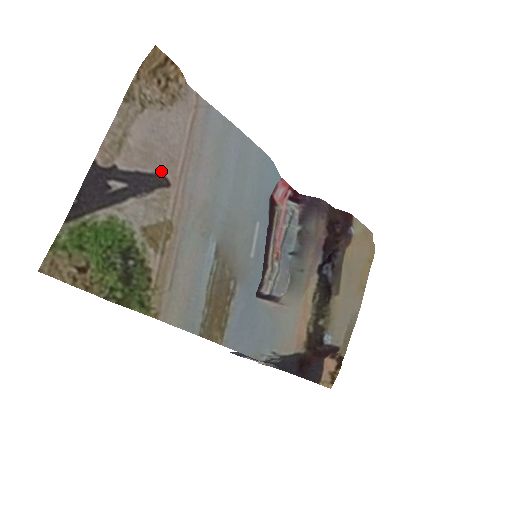
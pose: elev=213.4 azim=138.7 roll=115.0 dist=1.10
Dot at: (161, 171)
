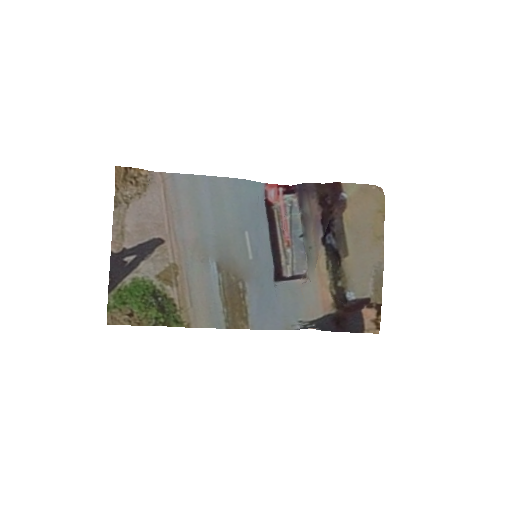
Dot at: (154, 236)
